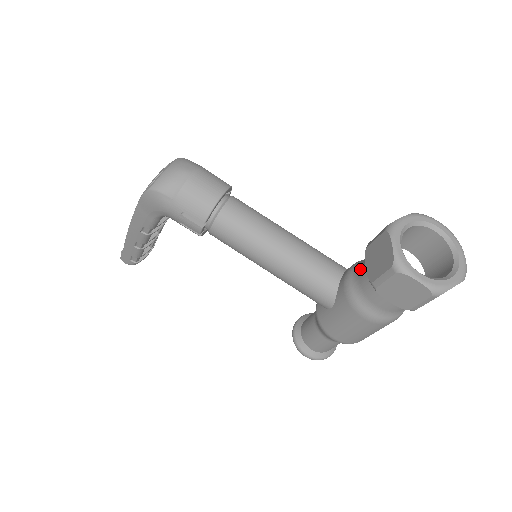
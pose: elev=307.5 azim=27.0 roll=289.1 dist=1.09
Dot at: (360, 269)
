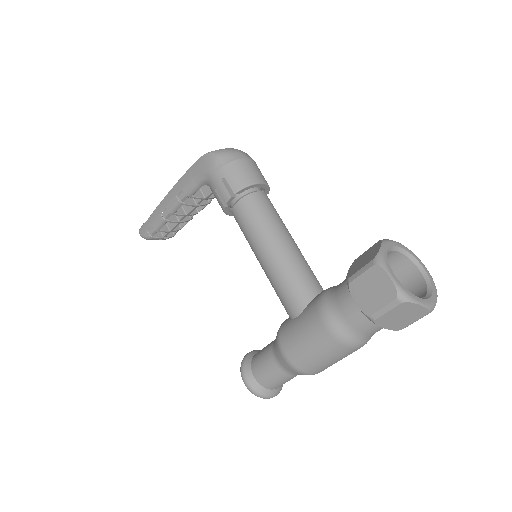
Dot at: occluded
